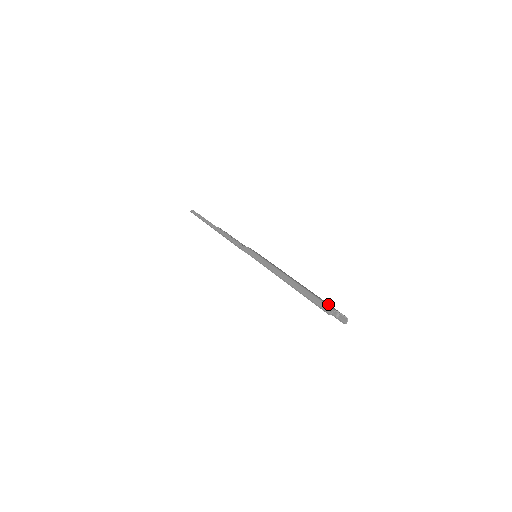
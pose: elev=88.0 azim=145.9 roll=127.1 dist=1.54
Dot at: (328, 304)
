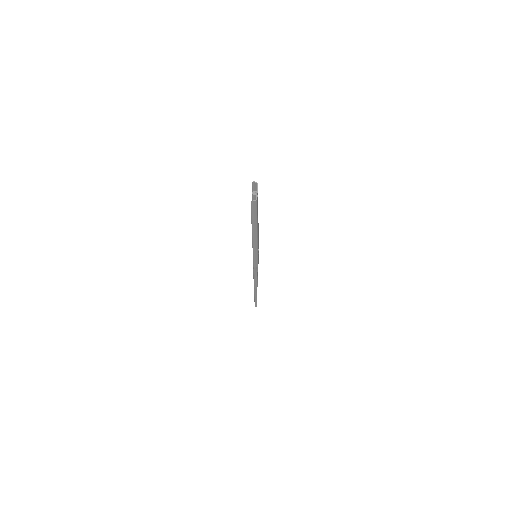
Dot at: occluded
